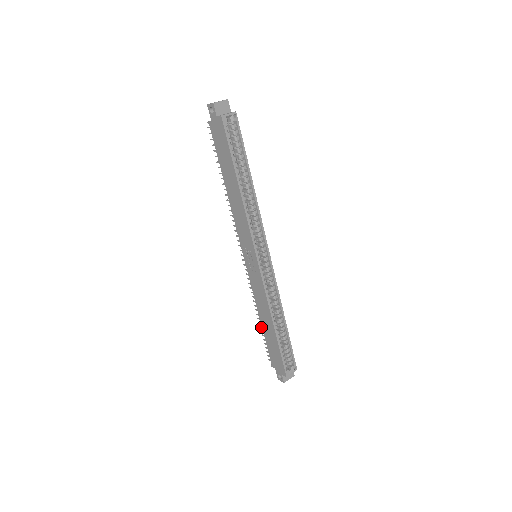
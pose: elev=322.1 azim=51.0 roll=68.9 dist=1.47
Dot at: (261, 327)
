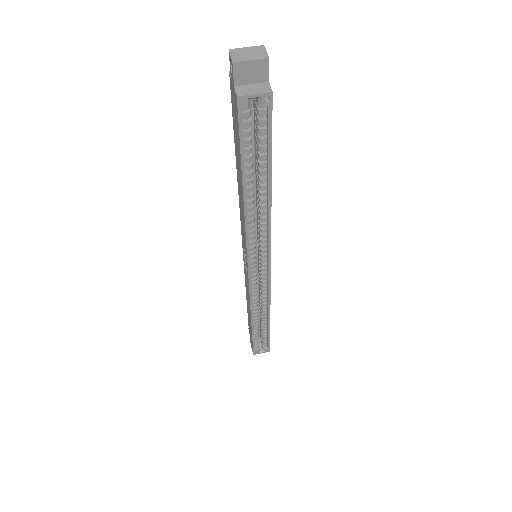
Dot at: occluded
